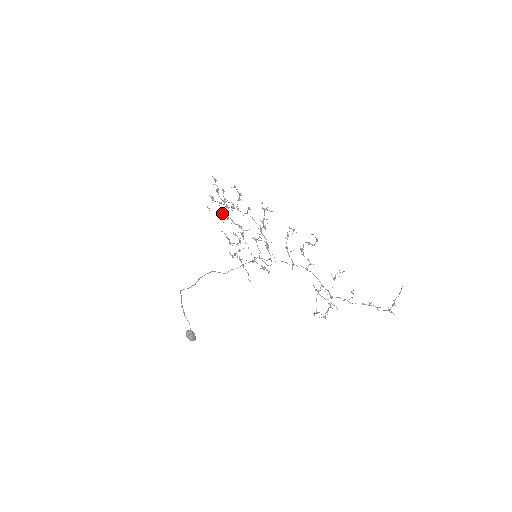
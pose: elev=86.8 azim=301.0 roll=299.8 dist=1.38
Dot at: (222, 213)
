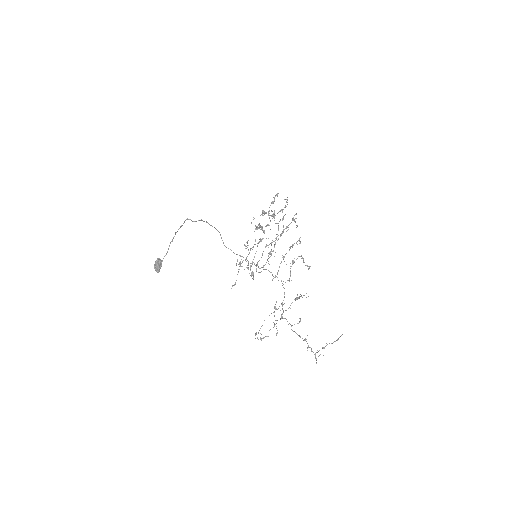
Dot at: (259, 227)
